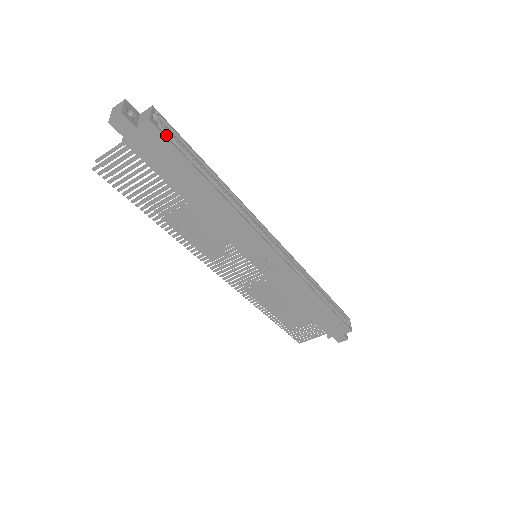
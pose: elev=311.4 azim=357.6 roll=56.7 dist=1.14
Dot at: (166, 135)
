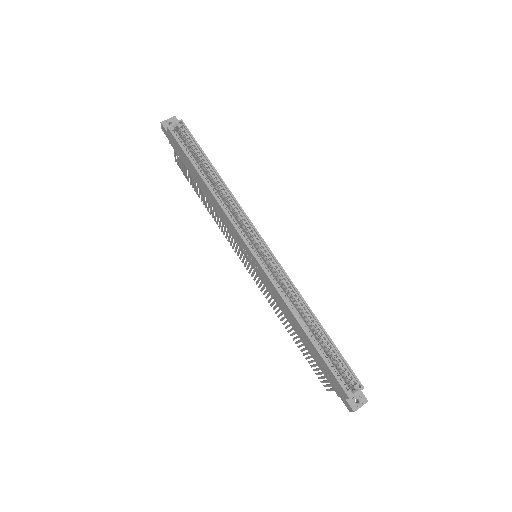
Dot at: (186, 139)
